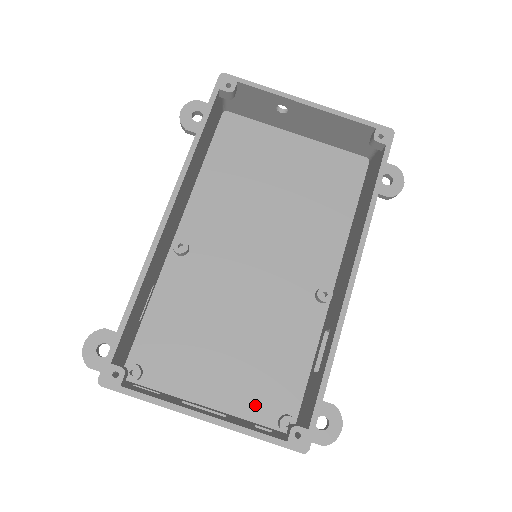
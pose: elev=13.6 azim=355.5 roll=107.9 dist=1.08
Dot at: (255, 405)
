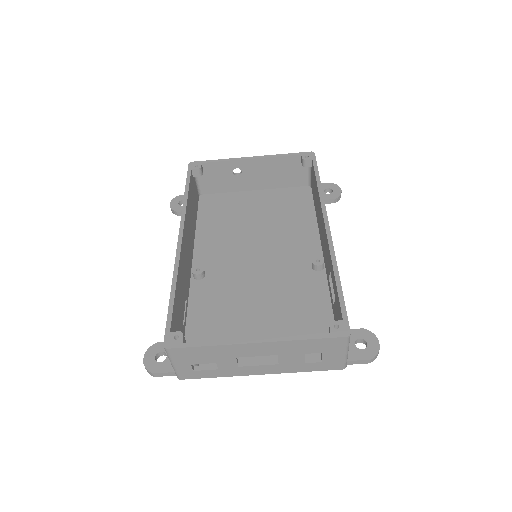
Dot at: occluded
